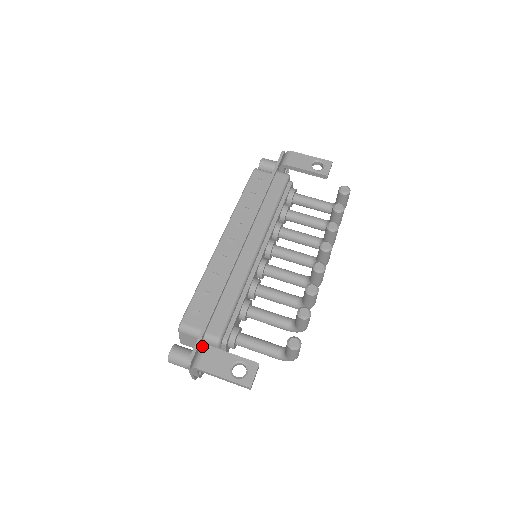
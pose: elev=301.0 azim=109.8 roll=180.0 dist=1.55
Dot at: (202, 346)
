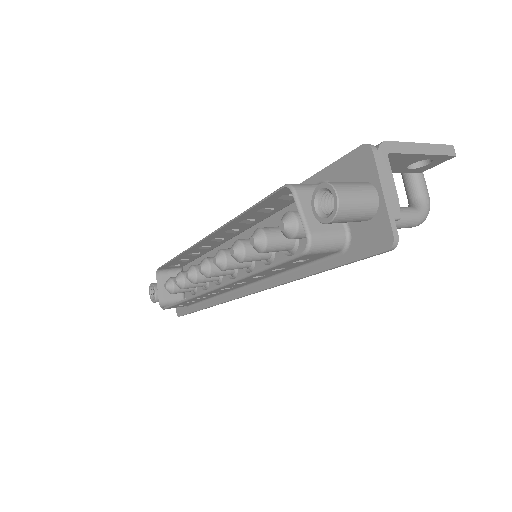
Dot at: occluded
